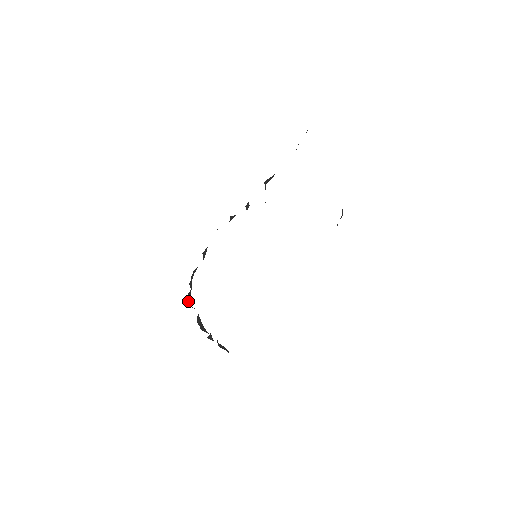
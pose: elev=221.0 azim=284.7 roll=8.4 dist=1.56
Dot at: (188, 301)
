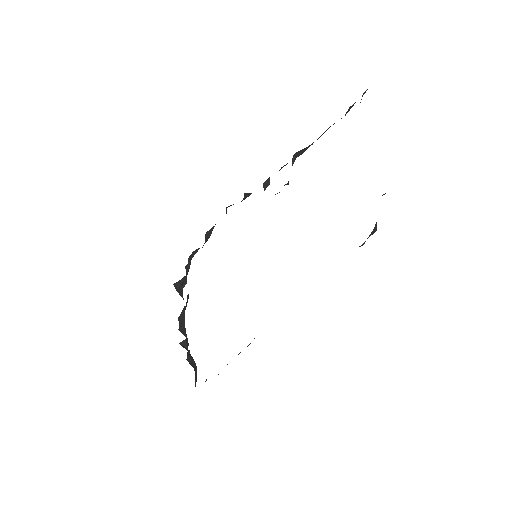
Dot at: (181, 287)
